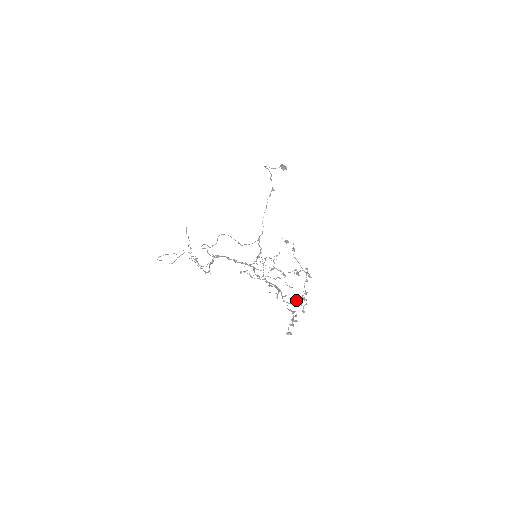
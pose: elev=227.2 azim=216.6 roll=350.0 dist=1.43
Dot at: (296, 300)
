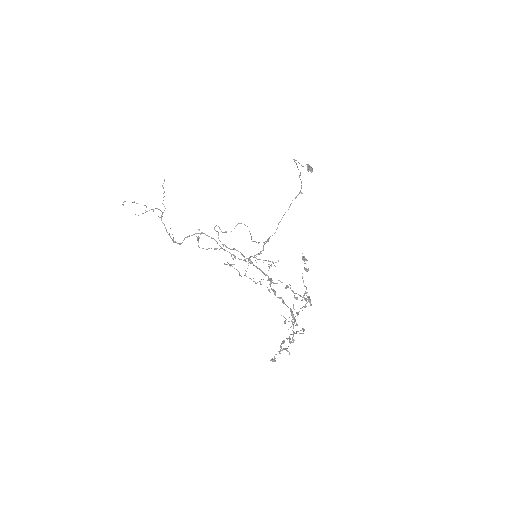
Dot at: (300, 330)
